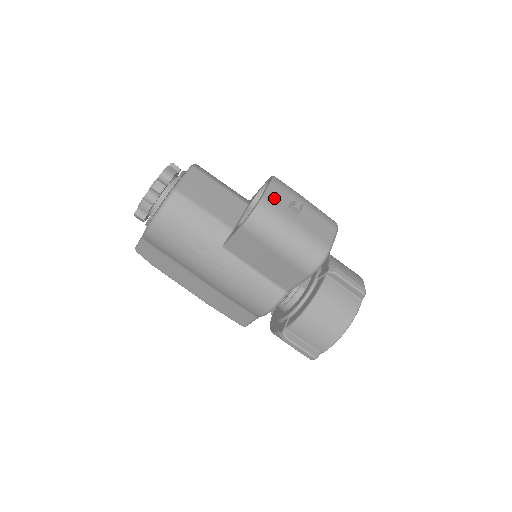
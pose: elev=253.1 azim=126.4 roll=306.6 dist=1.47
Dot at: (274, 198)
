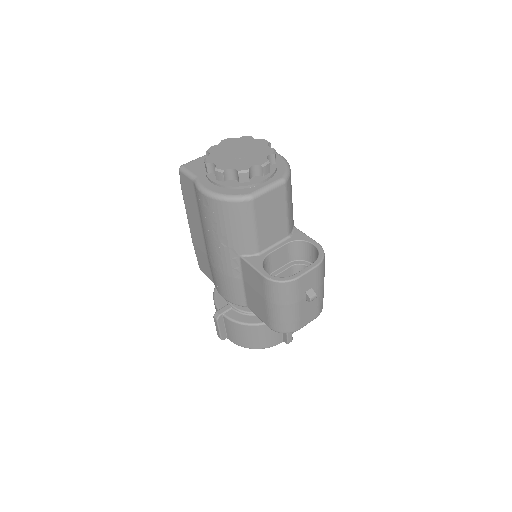
Dot at: (305, 281)
